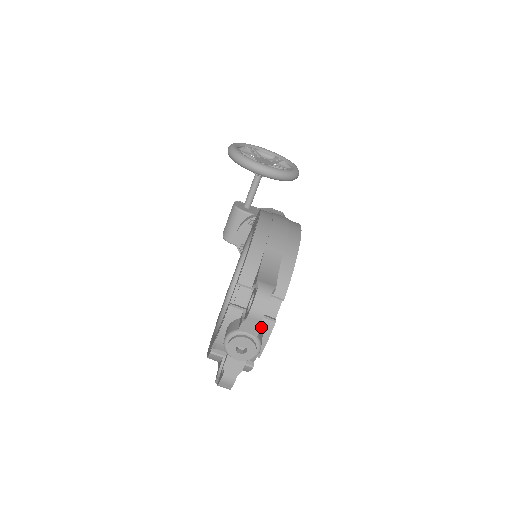
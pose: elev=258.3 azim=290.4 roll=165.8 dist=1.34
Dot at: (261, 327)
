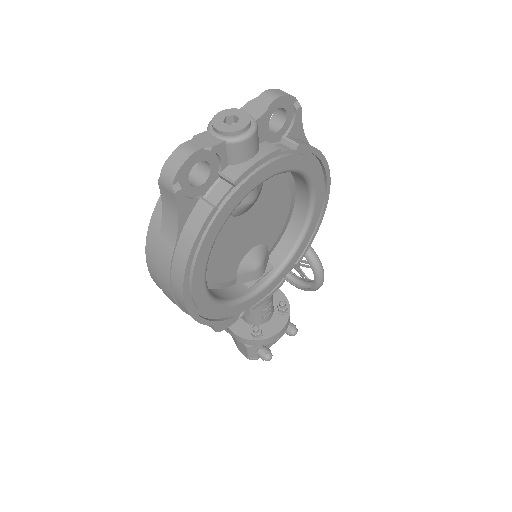
Dot at: (260, 147)
